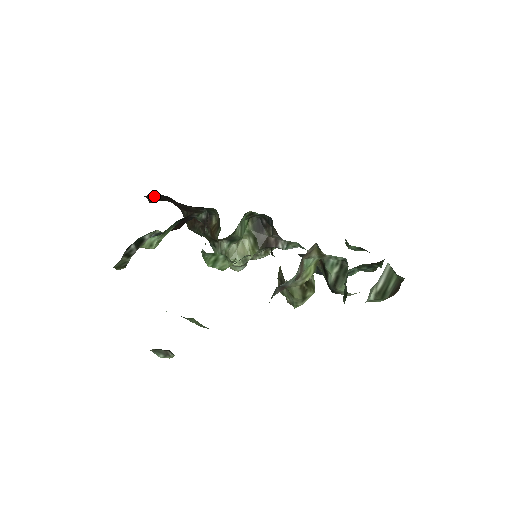
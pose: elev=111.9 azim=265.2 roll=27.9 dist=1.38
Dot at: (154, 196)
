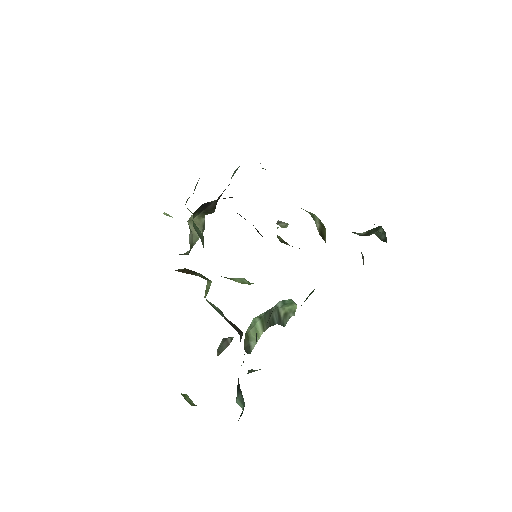
Dot at: occluded
